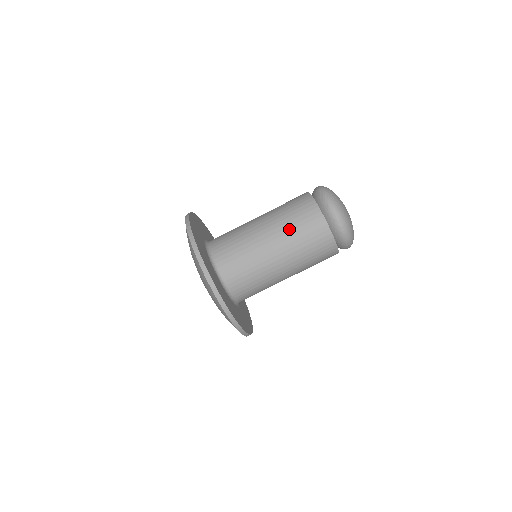
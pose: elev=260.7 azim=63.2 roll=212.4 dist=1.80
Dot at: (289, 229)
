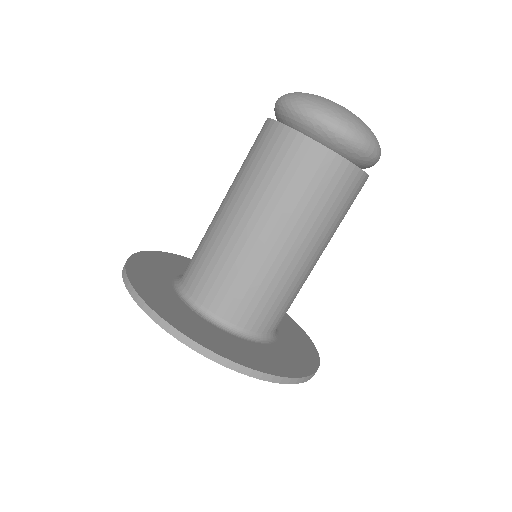
Dot at: (262, 187)
